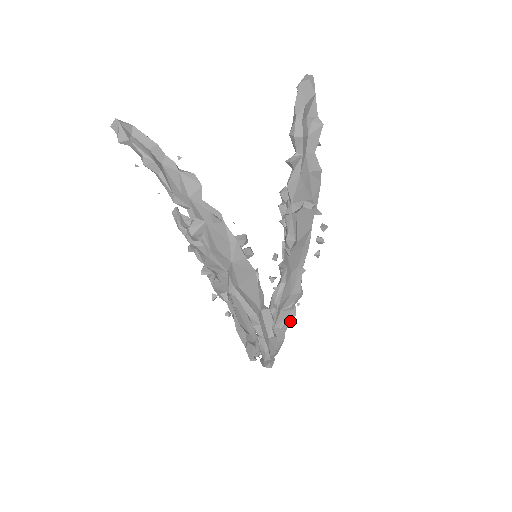
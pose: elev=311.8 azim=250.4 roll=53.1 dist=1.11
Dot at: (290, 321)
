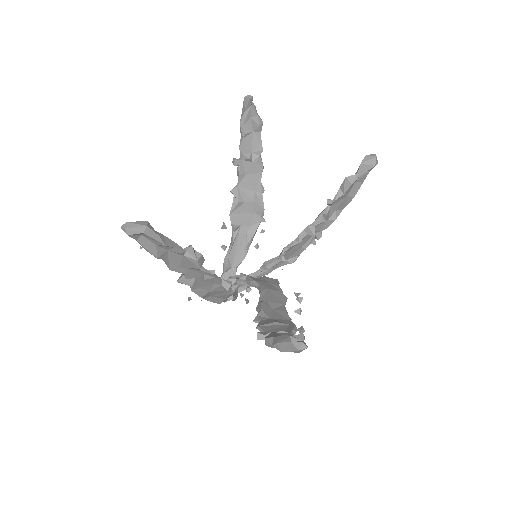
Dot at: occluded
